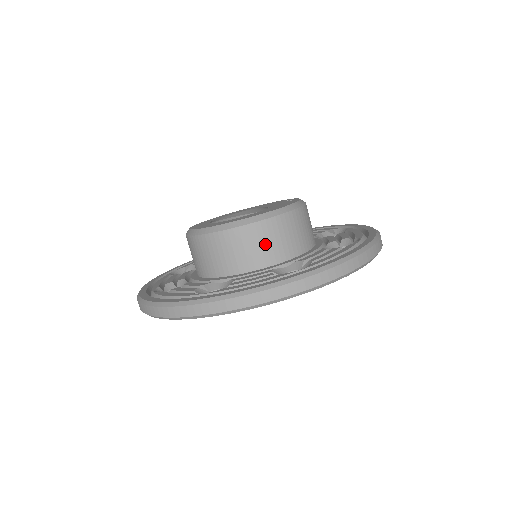
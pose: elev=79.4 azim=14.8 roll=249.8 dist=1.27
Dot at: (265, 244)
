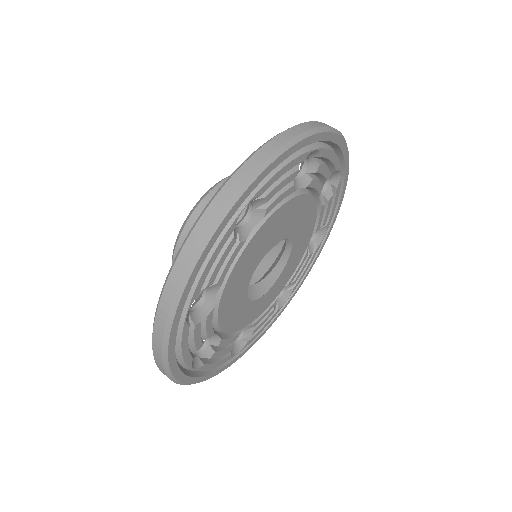
Dot at: occluded
